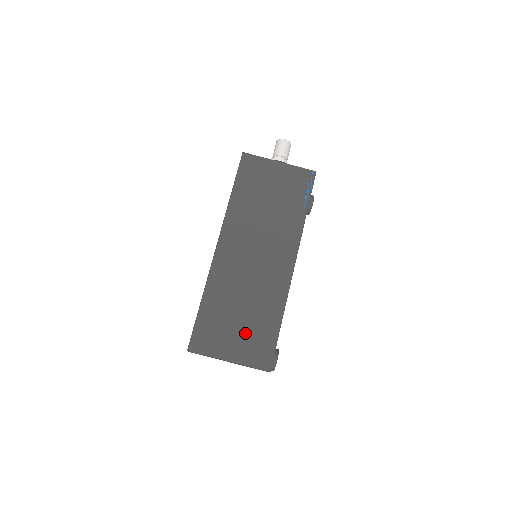
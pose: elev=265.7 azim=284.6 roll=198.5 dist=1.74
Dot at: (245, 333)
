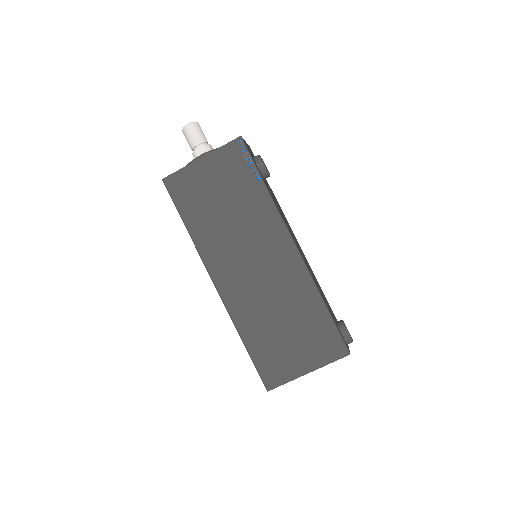
Dot at: (302, 339)
